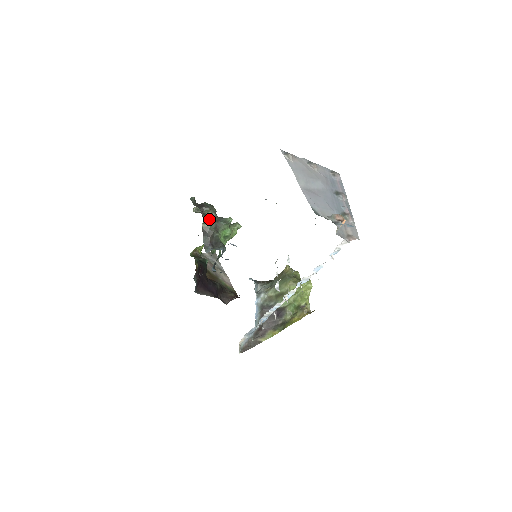
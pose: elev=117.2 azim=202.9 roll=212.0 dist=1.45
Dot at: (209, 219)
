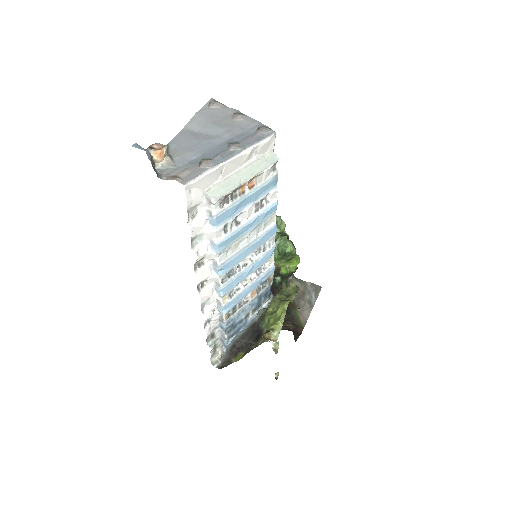
Dot at: occluded
